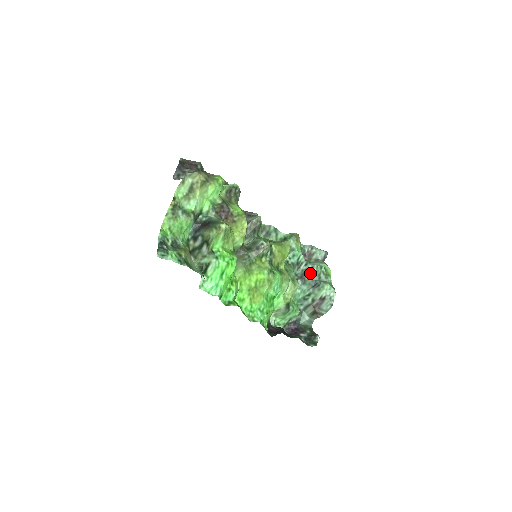
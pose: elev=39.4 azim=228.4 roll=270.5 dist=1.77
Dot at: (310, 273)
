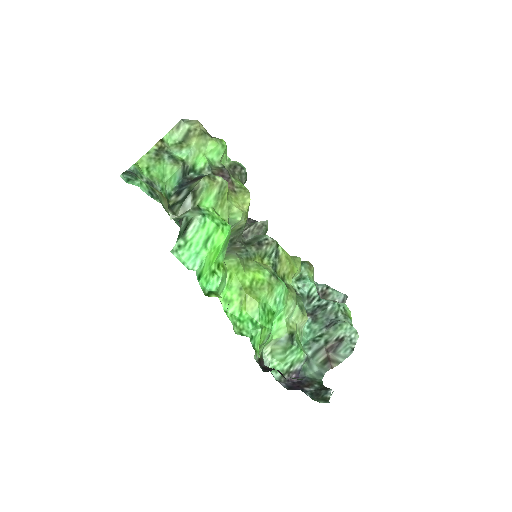
Dot at: (324, 309)
